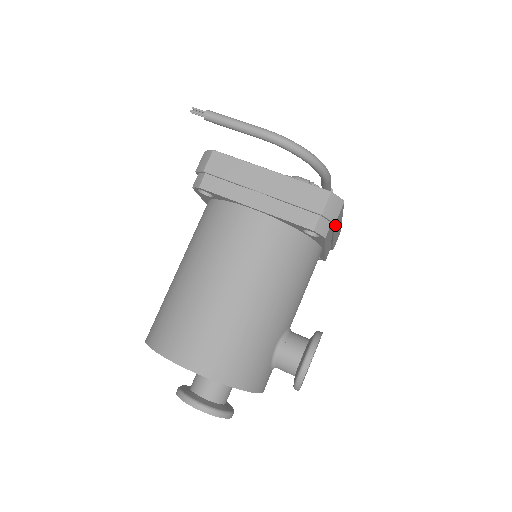
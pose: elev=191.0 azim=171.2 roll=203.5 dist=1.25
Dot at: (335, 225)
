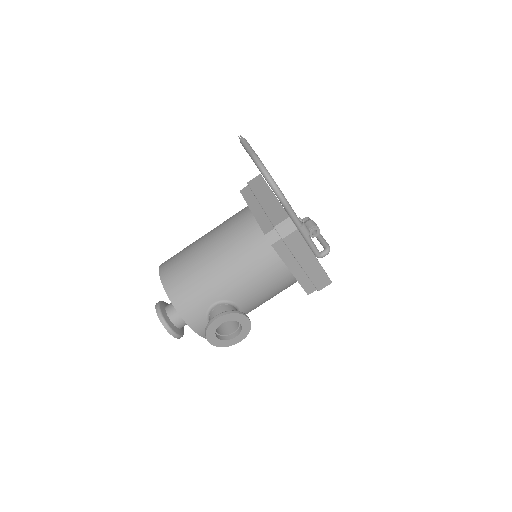
Dot at: (286, 243)
